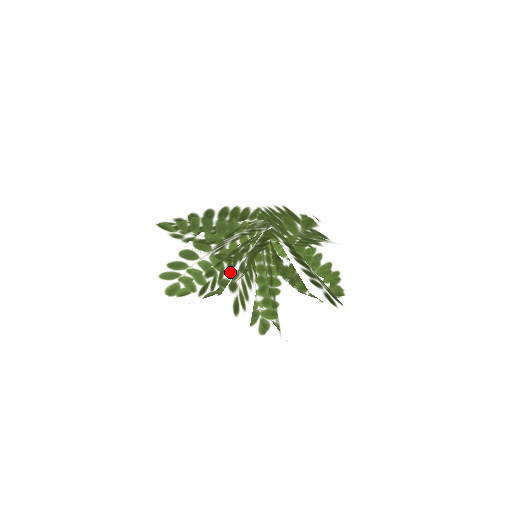
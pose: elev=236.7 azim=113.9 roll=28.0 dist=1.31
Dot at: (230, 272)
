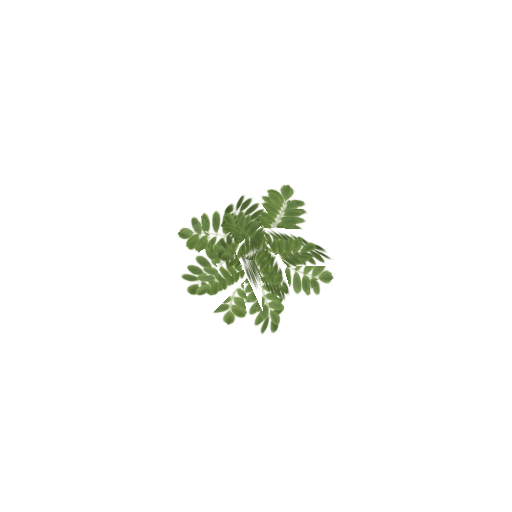
Dot at: (239, 238)
